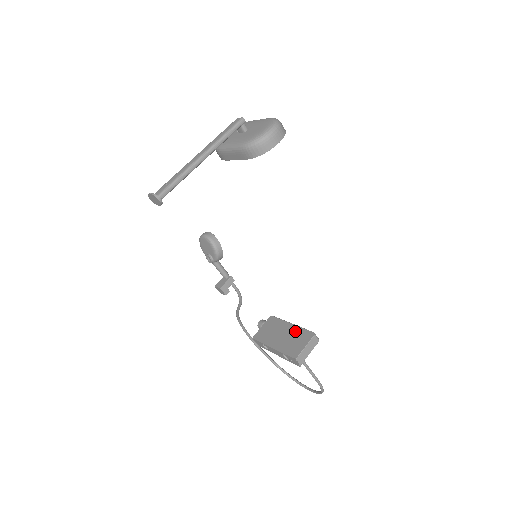
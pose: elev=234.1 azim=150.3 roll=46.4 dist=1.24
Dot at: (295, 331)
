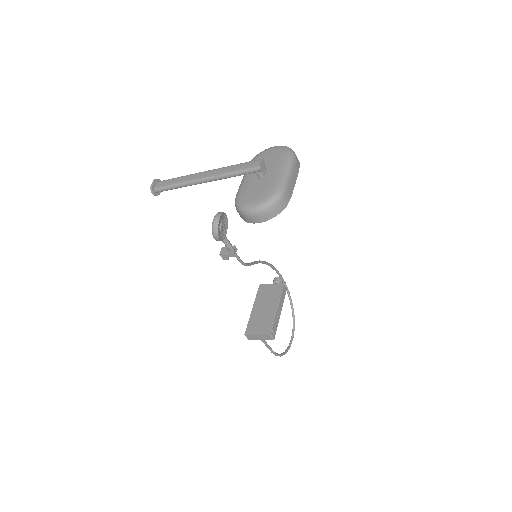
Dot at: (270, 316)
